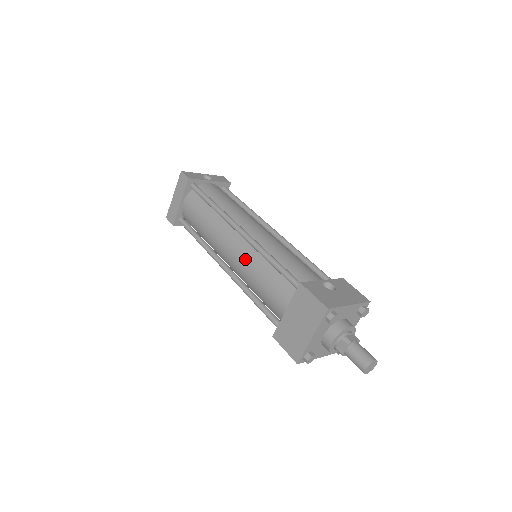
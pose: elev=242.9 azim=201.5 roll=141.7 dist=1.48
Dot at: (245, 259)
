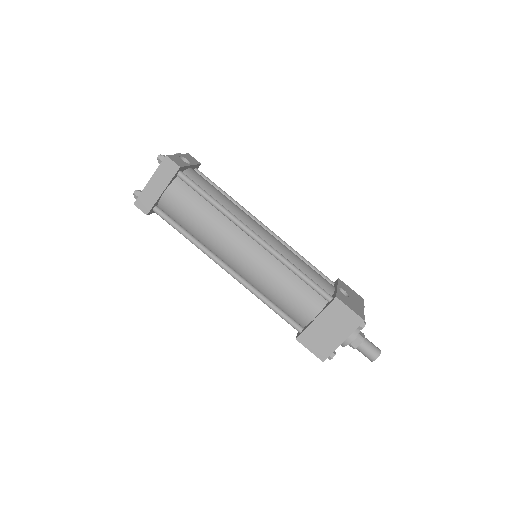
Dot at: (263, 267)
